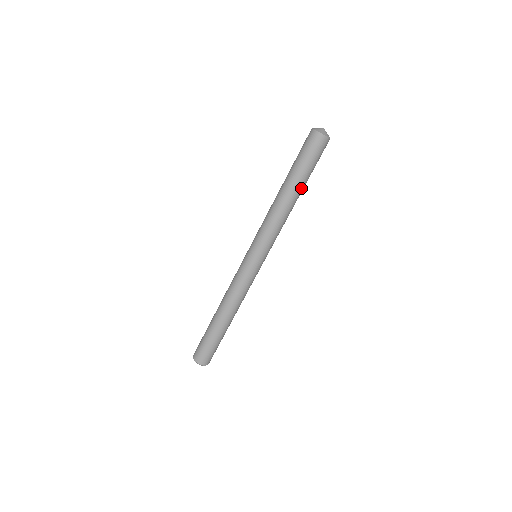
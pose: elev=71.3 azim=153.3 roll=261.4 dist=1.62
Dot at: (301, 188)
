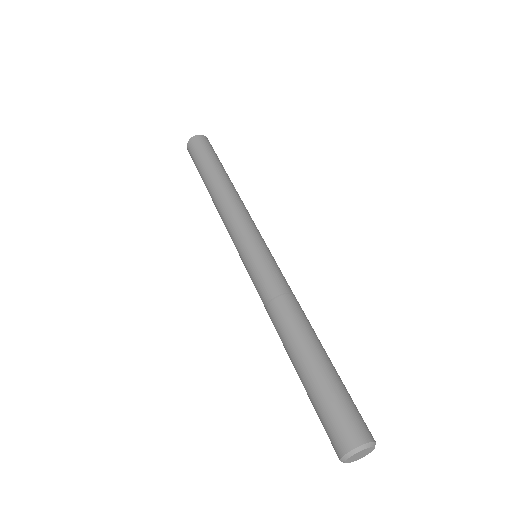
Dot at: (227, 175)
